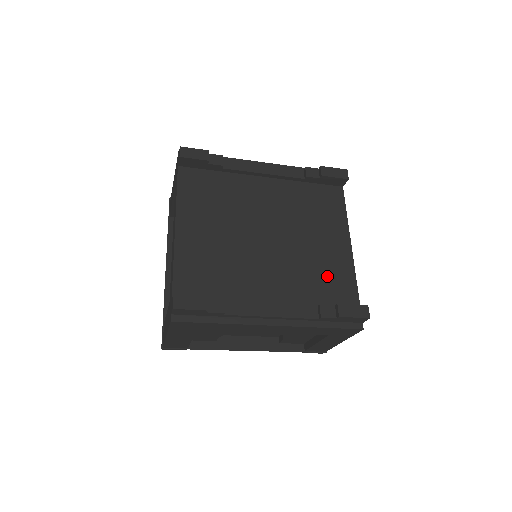
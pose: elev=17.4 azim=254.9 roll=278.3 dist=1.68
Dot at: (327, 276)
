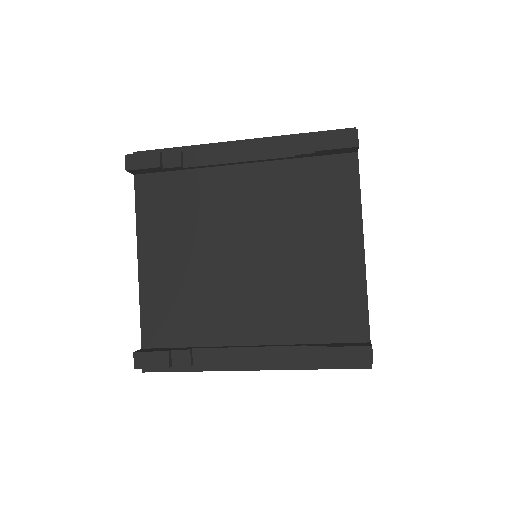
Dot at: (325, 299)
